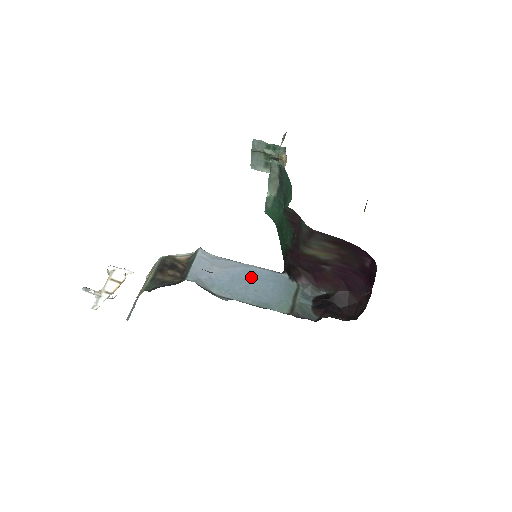
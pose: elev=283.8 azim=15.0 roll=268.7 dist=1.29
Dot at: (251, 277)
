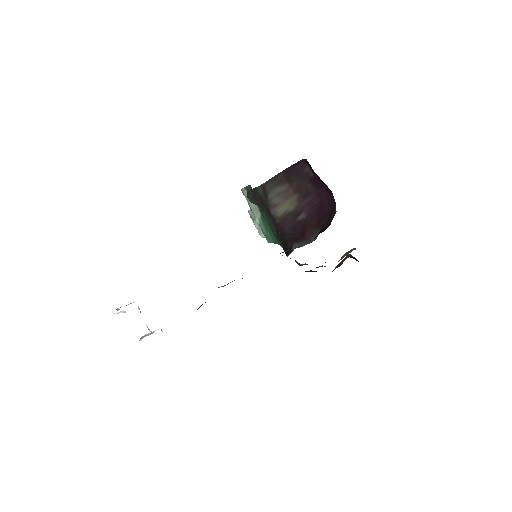
Dot at: occluded
